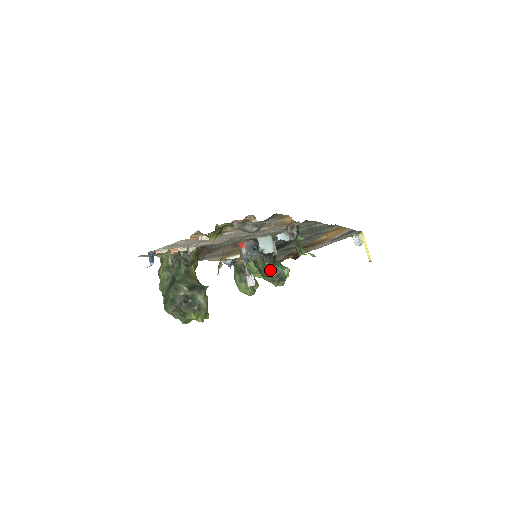
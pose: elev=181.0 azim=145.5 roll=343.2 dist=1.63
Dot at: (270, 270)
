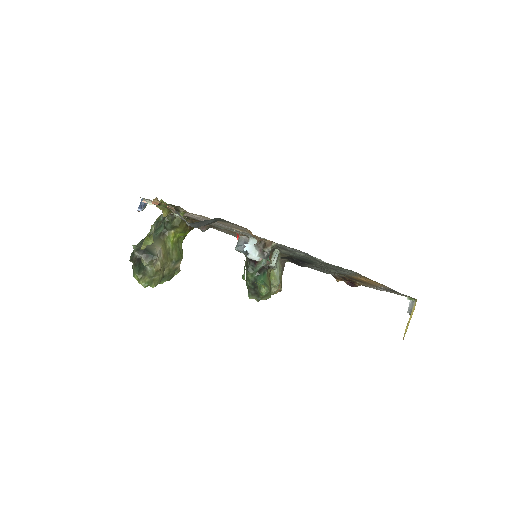
Dot at: (249, 278)
